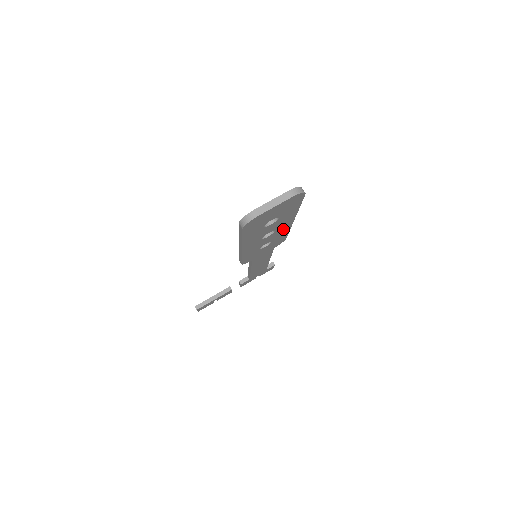
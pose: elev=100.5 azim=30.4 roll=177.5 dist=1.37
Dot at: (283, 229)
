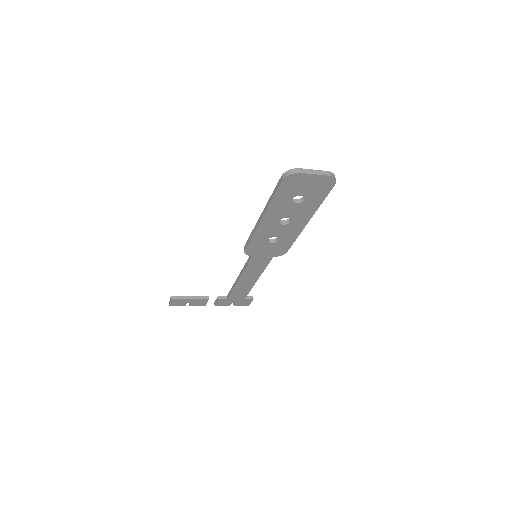
Dot at: (295, 228)
